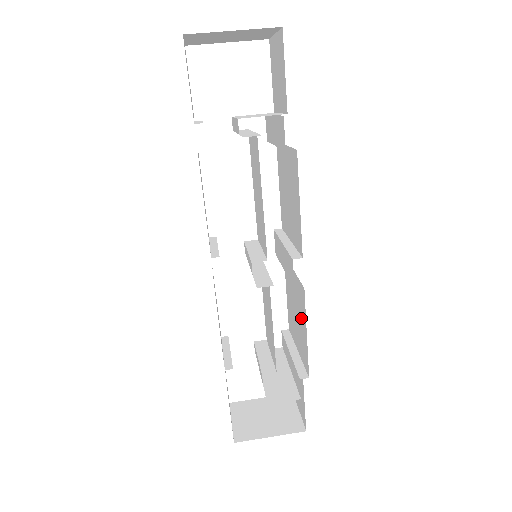
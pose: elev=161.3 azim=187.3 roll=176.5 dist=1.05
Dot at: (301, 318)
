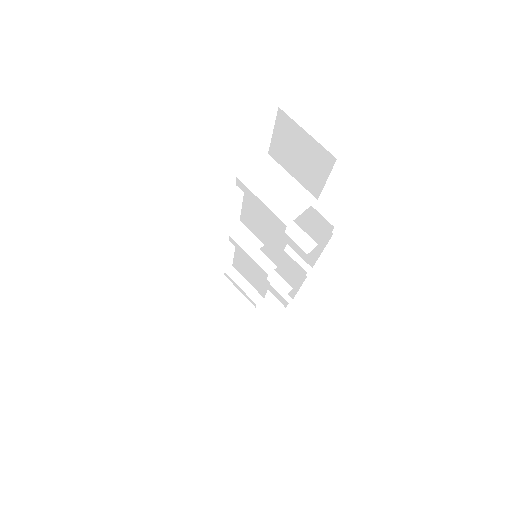
Dot at: (289, 276)
